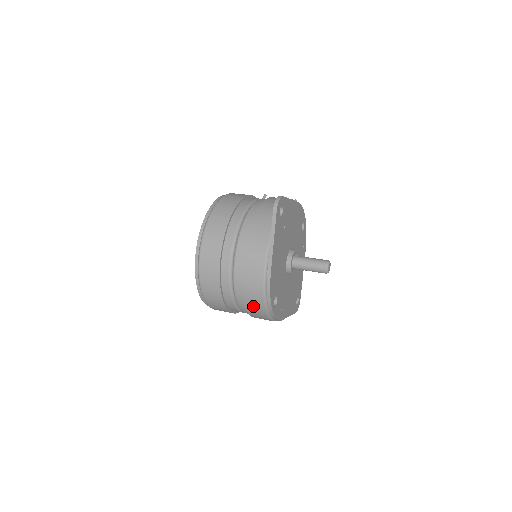
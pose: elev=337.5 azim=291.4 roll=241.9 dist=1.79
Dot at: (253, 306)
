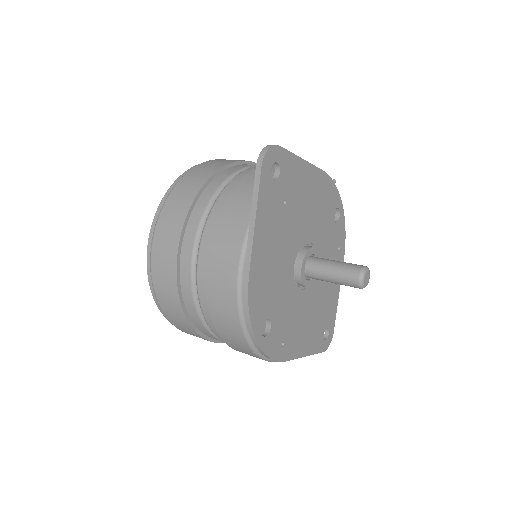
Dot at: (227, 332)
